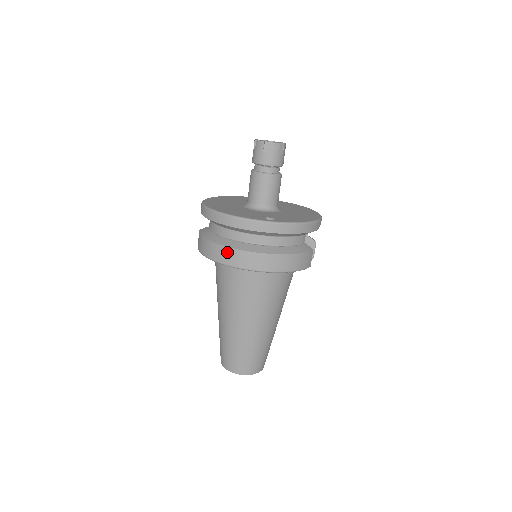
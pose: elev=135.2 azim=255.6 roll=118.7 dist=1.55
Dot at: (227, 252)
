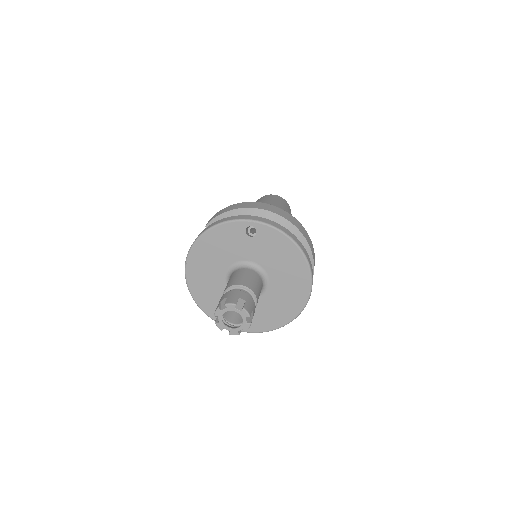
Dot at: occluded
